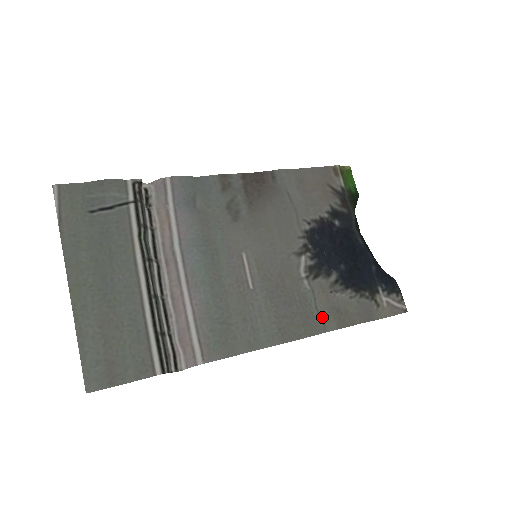
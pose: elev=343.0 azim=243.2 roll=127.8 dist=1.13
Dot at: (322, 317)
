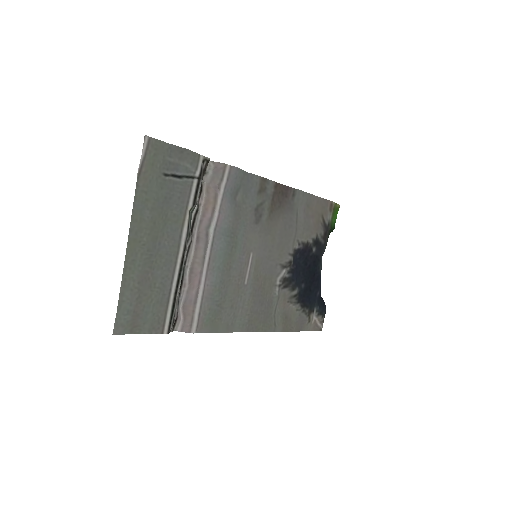
Dot at: (276, 319)
